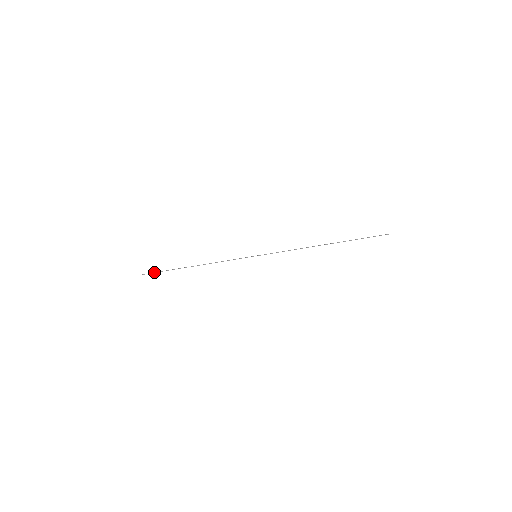
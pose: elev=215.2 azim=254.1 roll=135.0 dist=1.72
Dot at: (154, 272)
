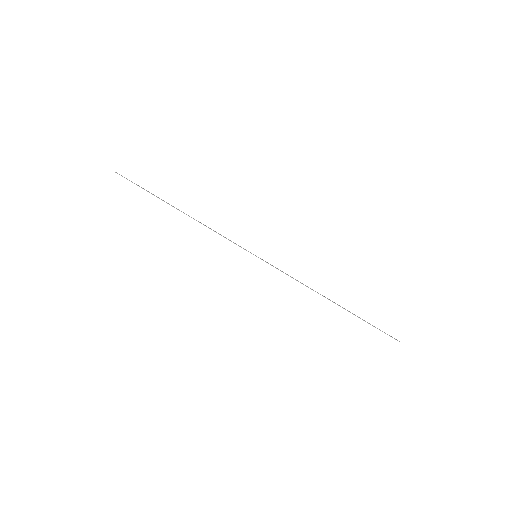
Dot at: occluded
